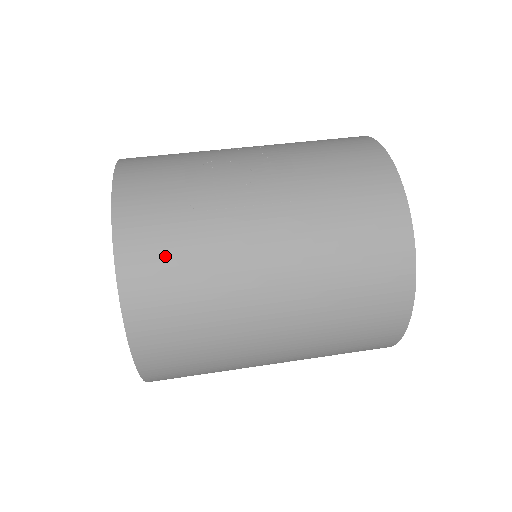
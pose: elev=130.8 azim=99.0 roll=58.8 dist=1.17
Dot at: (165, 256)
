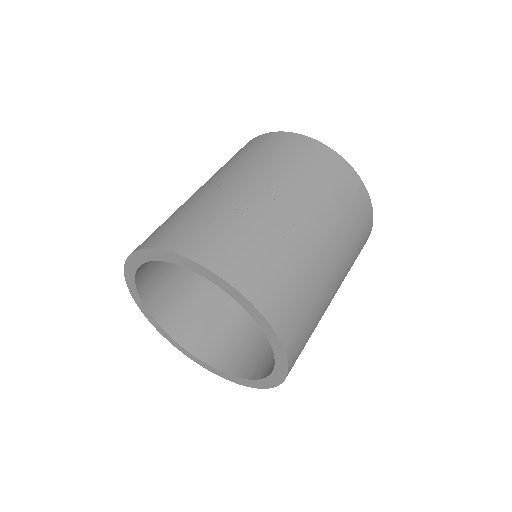
Dot at: (284, 290)
